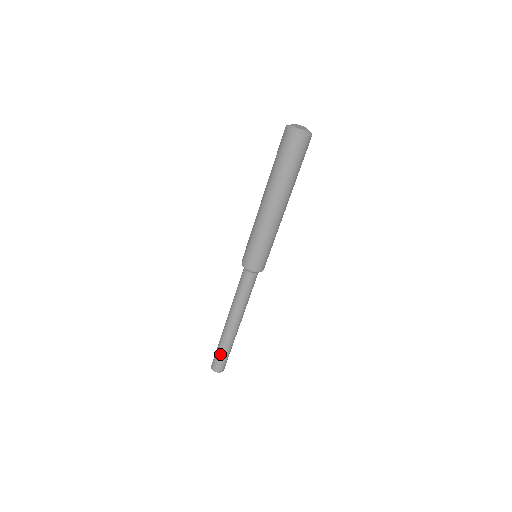
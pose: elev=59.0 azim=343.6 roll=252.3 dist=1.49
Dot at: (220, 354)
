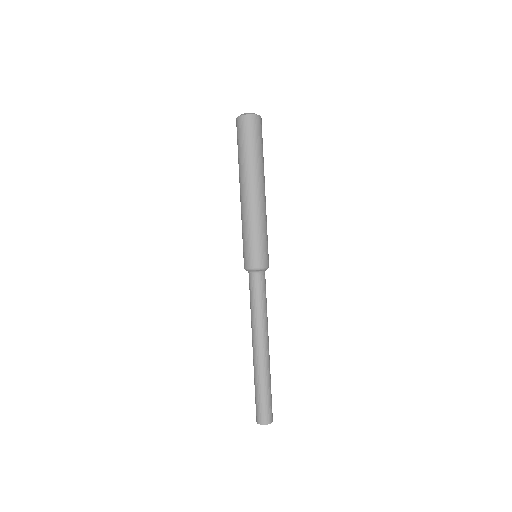
Dot at: (264, 395)
